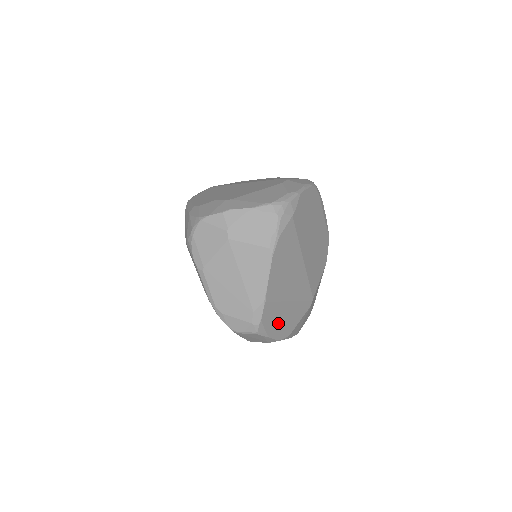
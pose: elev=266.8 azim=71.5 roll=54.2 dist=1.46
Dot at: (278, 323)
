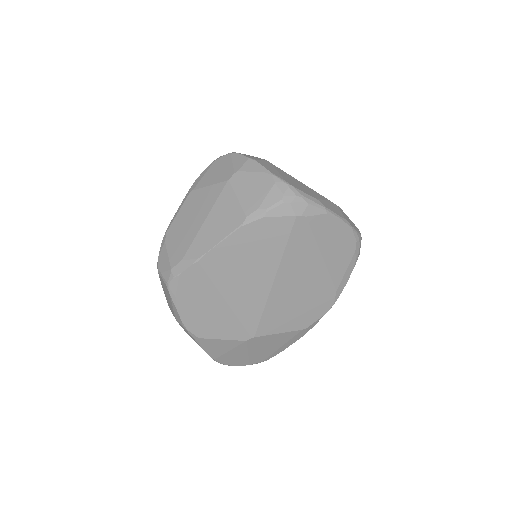
Dot at: (196, 306)
